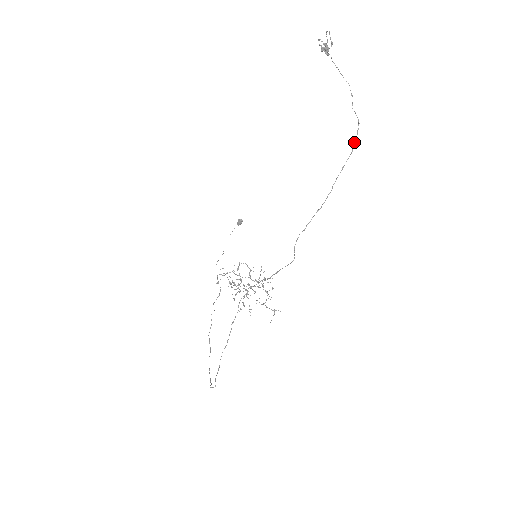
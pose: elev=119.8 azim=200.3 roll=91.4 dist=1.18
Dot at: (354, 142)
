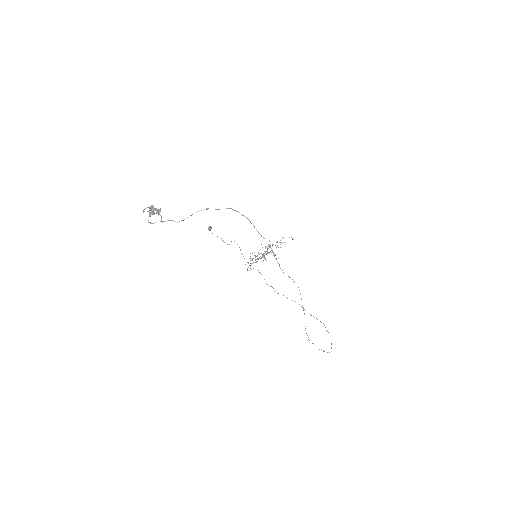
Dot at: occluded
